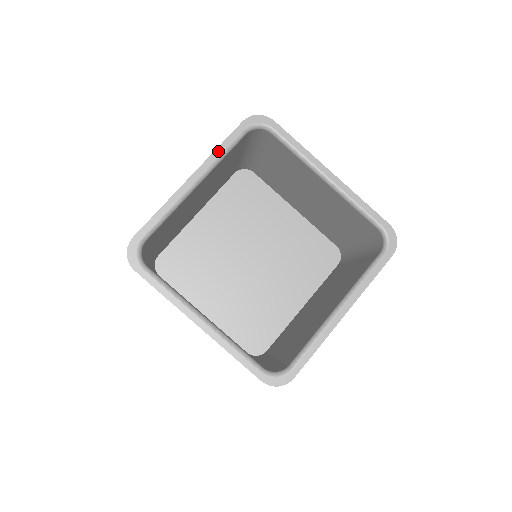
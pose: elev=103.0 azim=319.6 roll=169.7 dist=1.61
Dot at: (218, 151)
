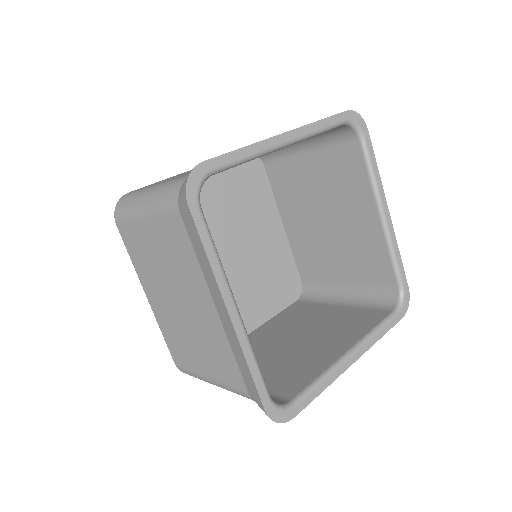
Dot at: (212, 261)
